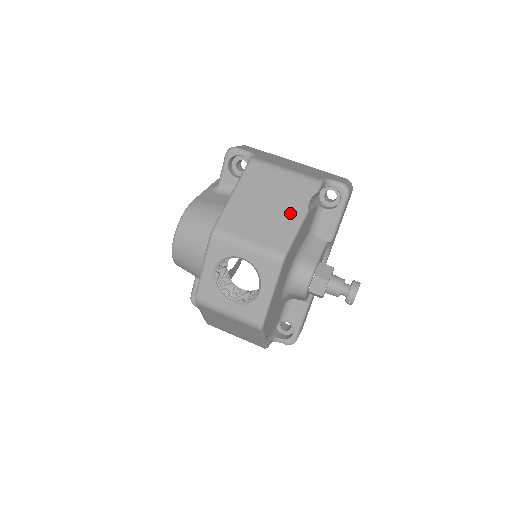
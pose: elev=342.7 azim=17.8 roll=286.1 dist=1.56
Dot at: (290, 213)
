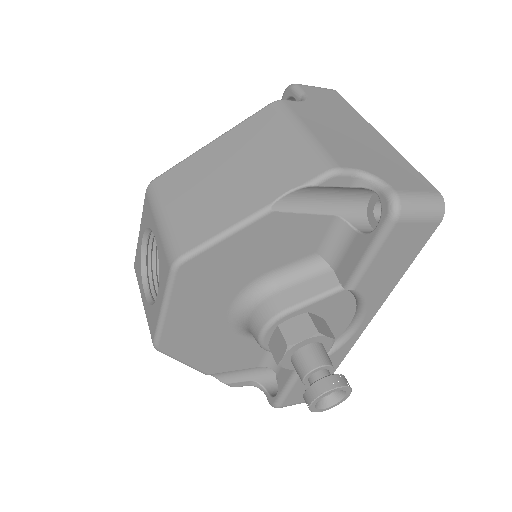
Dot at: (242, 201)
